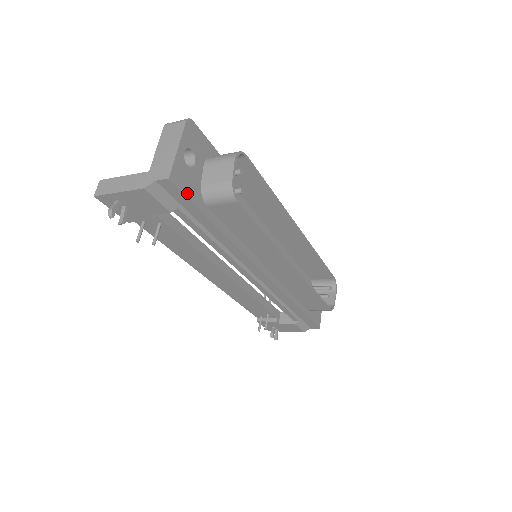
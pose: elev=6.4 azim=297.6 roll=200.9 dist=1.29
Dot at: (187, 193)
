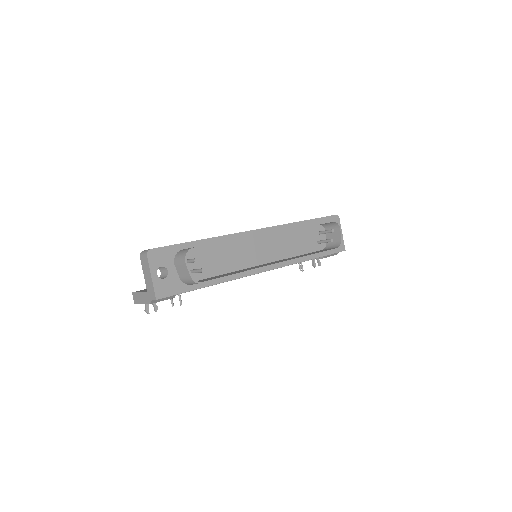
Dot at: (173, 293)
